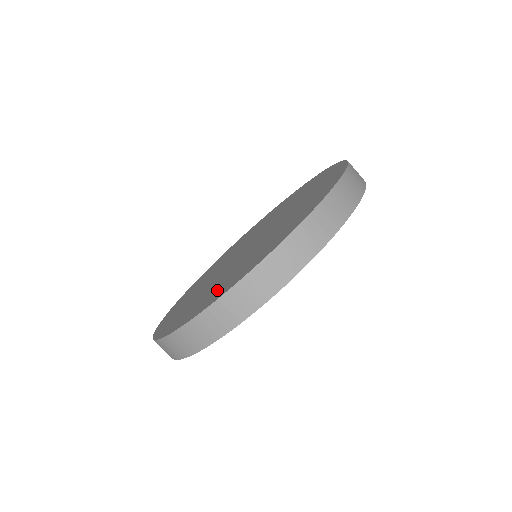
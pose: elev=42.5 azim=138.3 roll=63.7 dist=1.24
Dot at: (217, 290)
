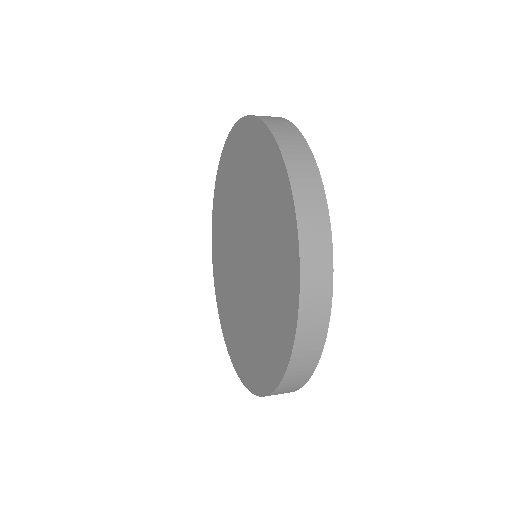
Dot at: (261, 358)
